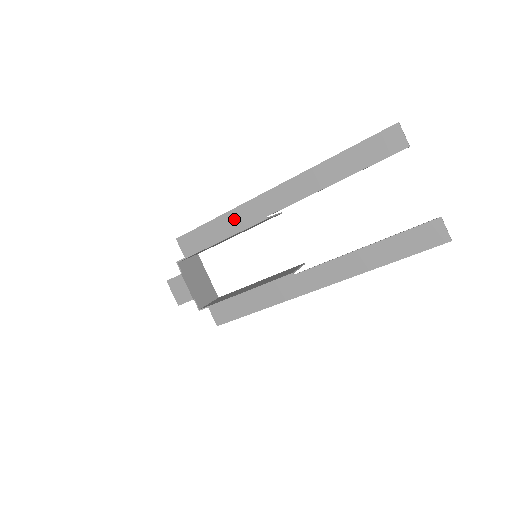
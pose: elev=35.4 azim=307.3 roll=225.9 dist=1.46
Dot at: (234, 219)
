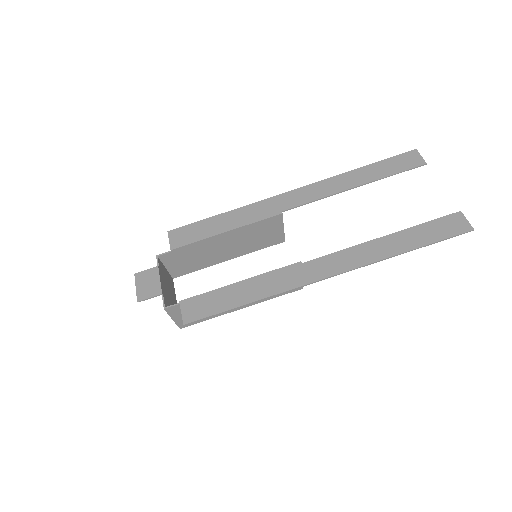
Dot at: (244, 214)
